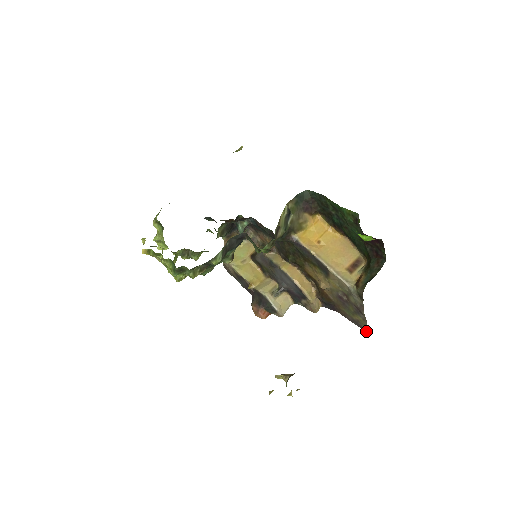
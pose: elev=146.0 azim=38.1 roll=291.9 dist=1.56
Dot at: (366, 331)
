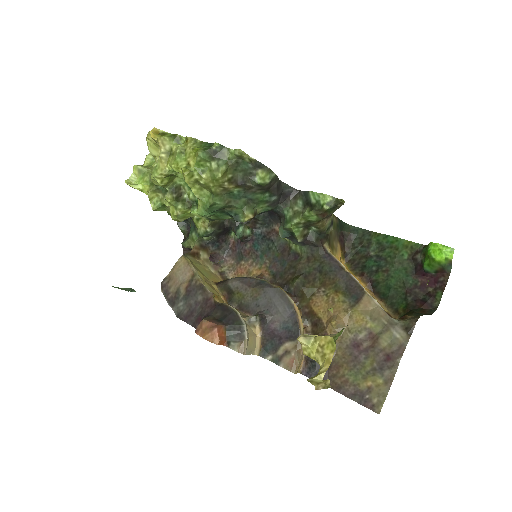
Dot at: (376, 410)
